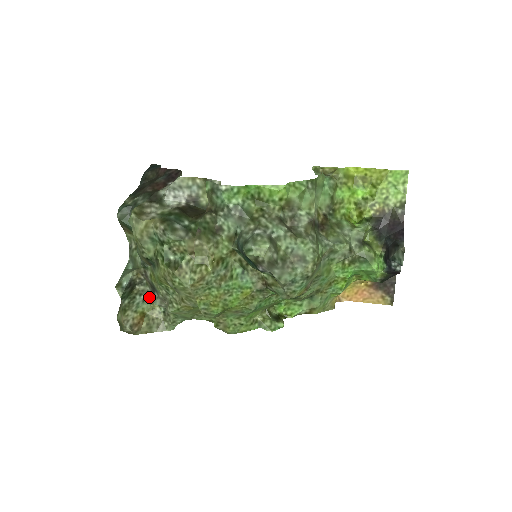
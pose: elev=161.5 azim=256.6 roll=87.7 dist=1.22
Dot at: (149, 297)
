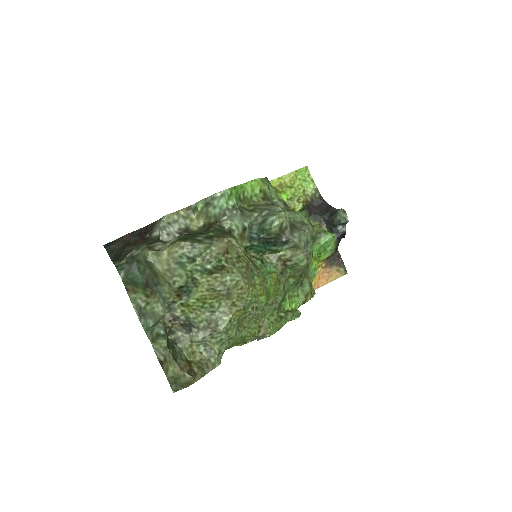
Dot at: (185, 342)
